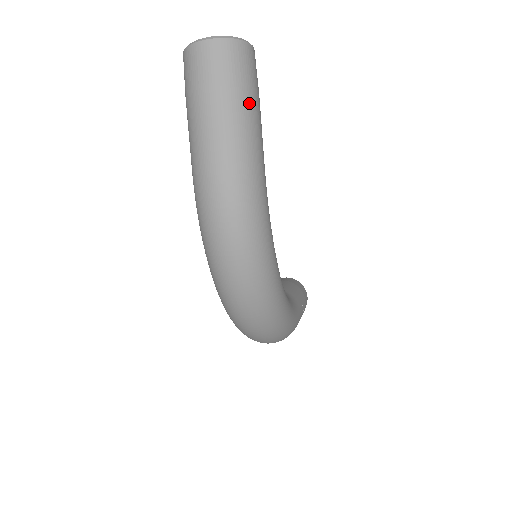
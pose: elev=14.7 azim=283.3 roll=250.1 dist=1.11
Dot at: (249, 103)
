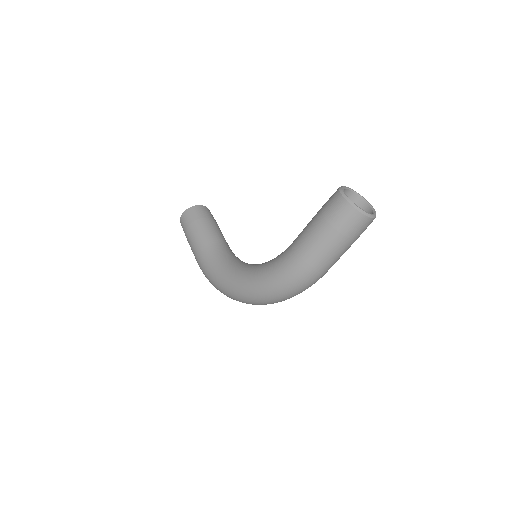
Dot at: occluded
